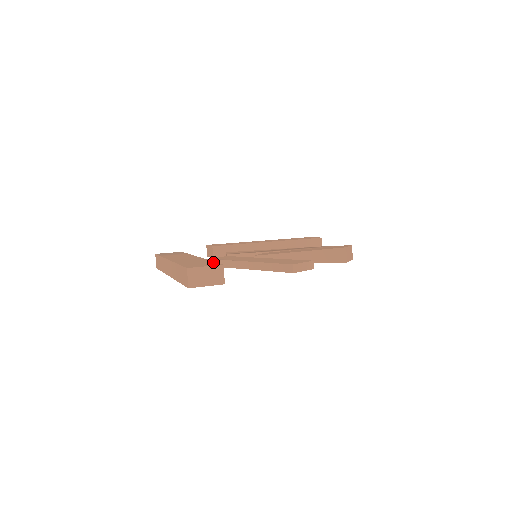
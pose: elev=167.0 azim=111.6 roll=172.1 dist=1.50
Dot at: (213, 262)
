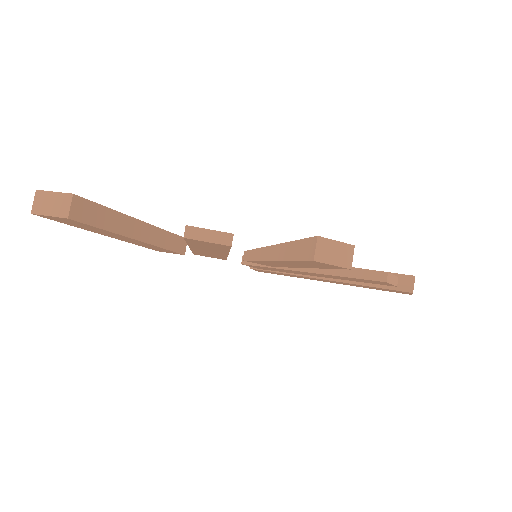
Dot at: (93, 202)
